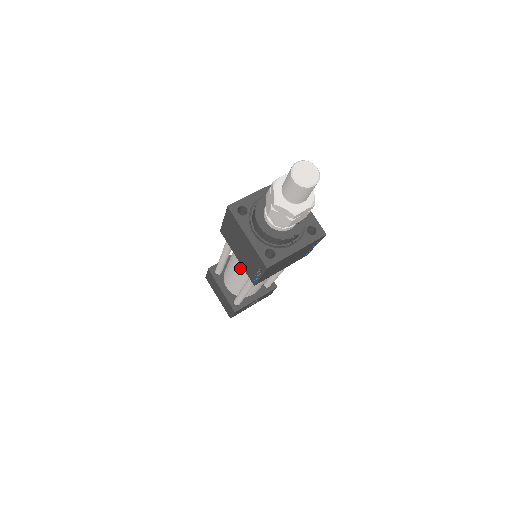
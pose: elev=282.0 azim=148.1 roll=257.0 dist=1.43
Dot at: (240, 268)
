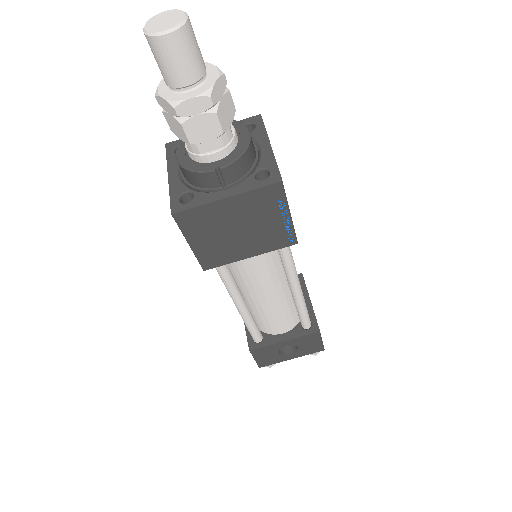
Dot at: occluded
